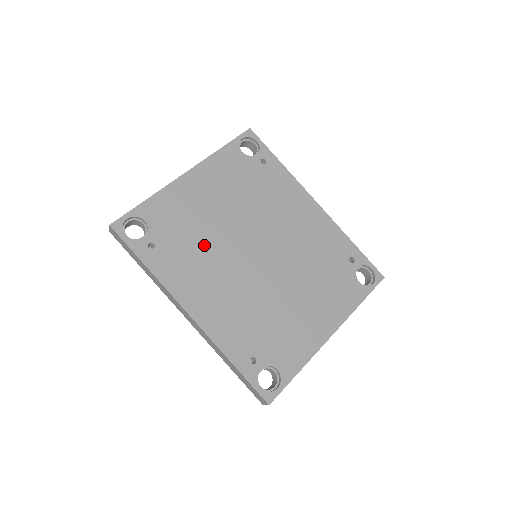
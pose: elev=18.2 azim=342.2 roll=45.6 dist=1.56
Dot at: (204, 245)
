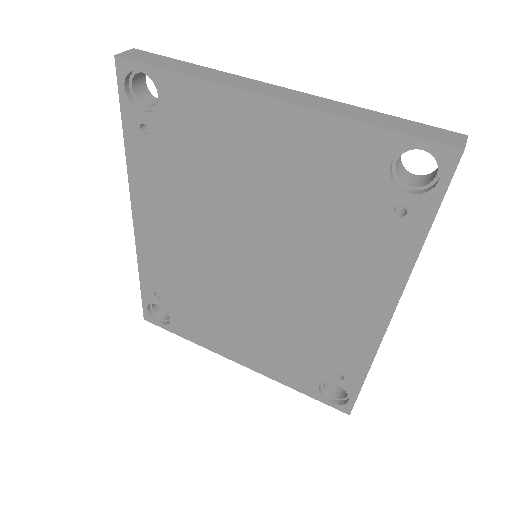
Dot at: (201, 192)
